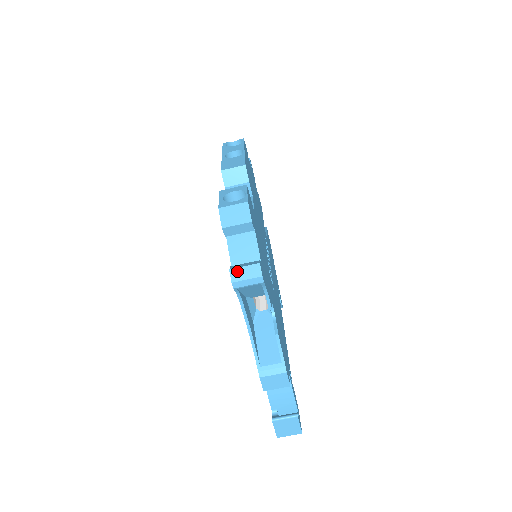
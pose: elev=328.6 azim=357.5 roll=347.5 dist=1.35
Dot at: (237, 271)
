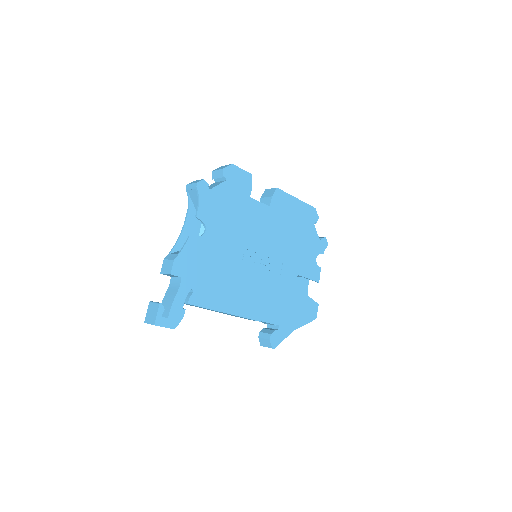
Dot at: (194, 181)
